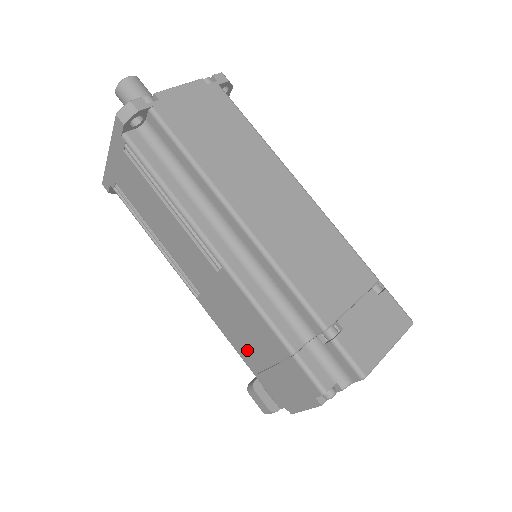
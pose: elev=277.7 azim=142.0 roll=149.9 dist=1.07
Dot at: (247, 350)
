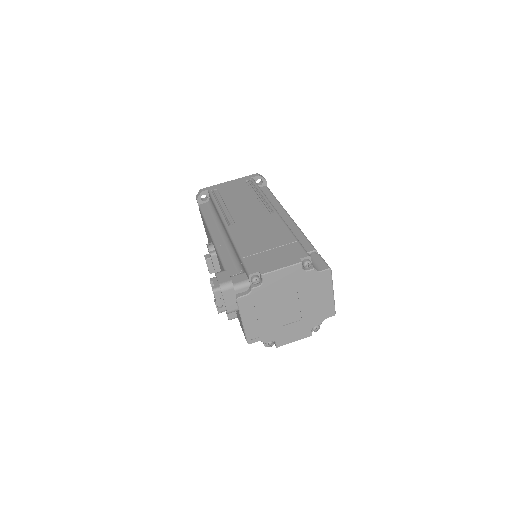
Dot at: (252, 245)
